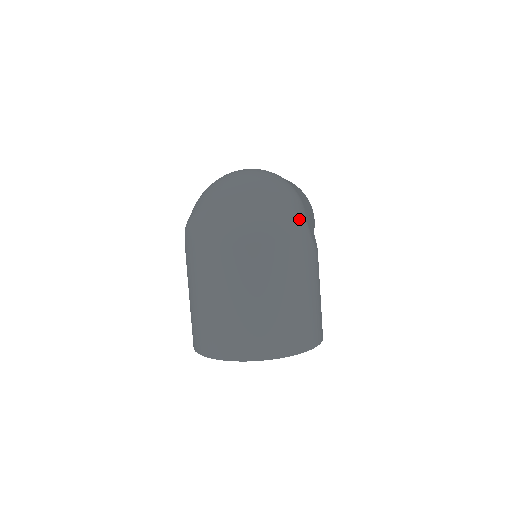
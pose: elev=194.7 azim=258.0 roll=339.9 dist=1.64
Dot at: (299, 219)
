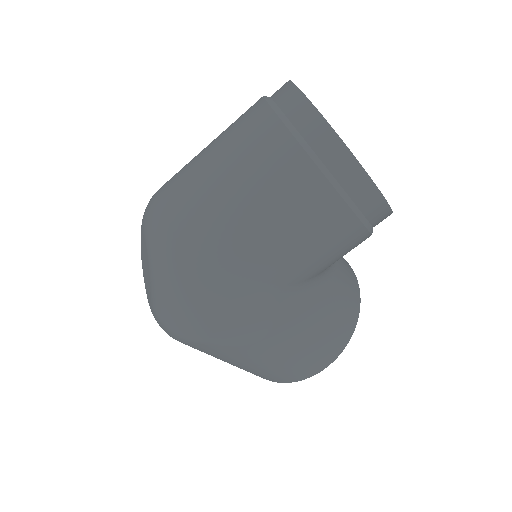
Dot at: (186, 338)
